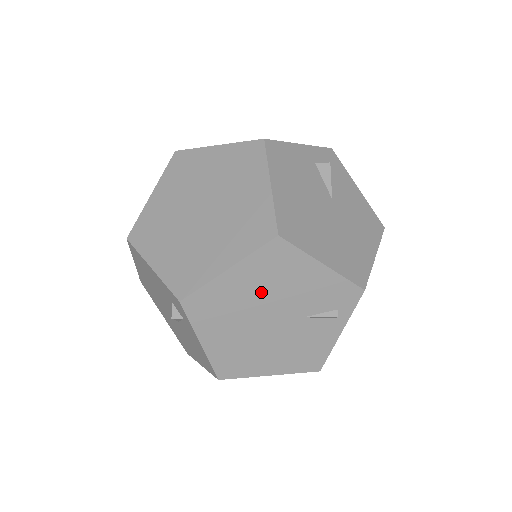
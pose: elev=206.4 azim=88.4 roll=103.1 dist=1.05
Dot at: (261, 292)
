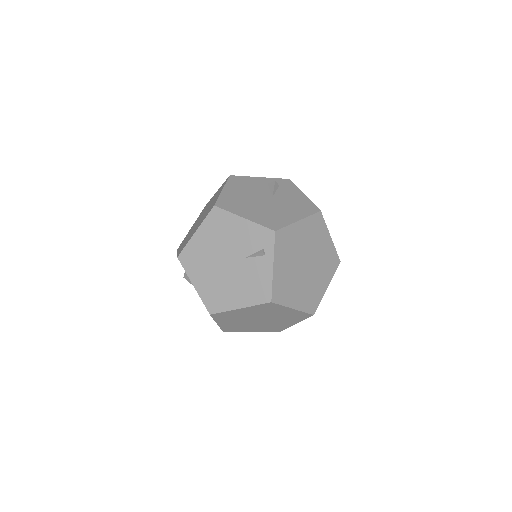
Dot at: (216, 244)
